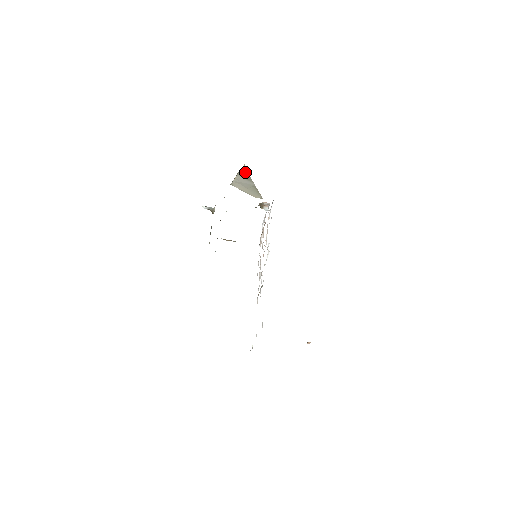
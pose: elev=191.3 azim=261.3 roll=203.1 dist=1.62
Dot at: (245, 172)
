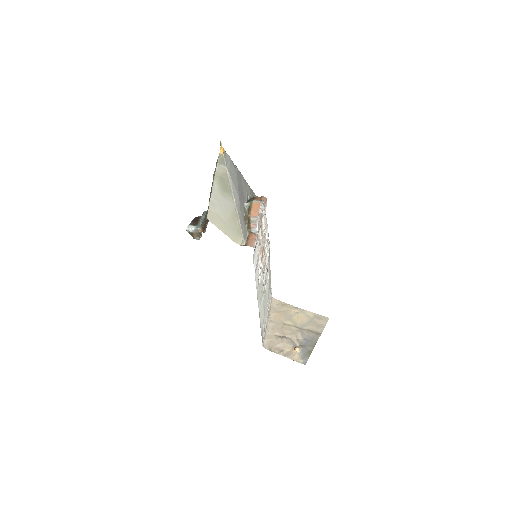
Dot at: (223, 169)
